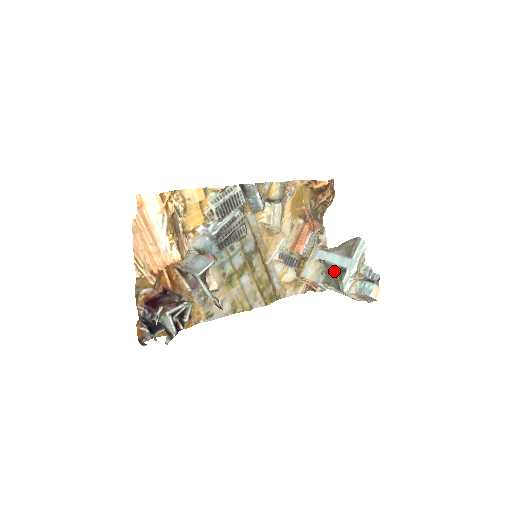
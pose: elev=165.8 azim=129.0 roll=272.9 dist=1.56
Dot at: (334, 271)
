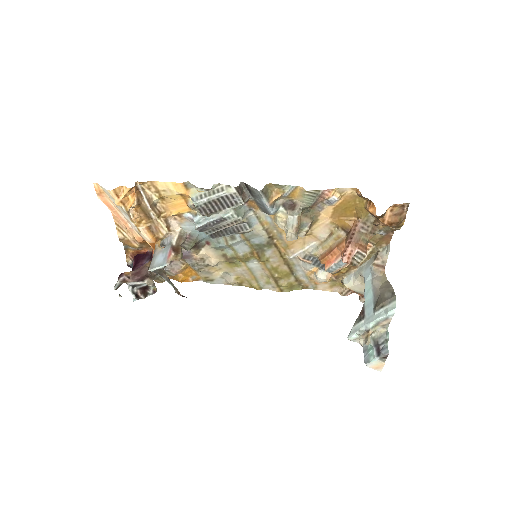
Dot at: occluded
